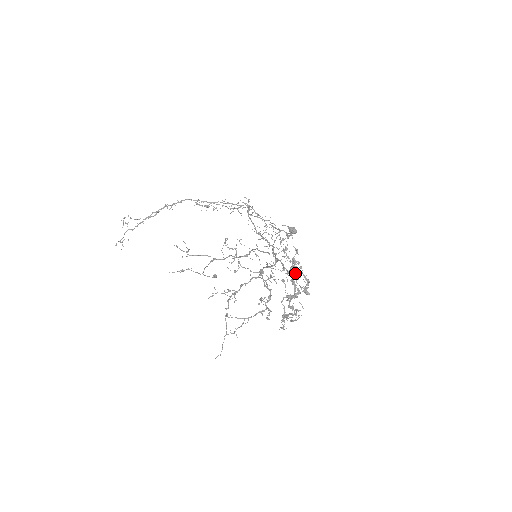
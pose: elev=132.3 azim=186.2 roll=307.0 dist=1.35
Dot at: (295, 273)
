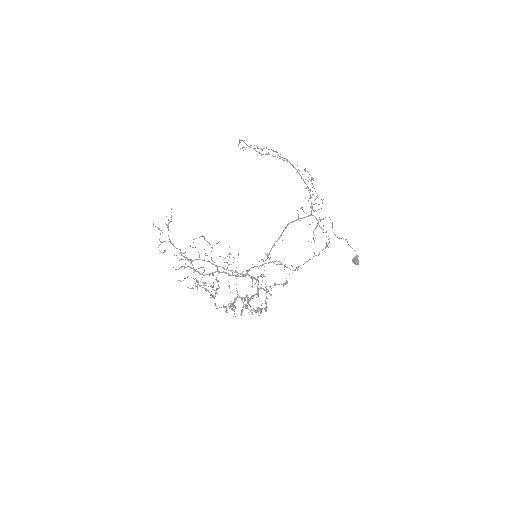
Dot at: (247, 295)
